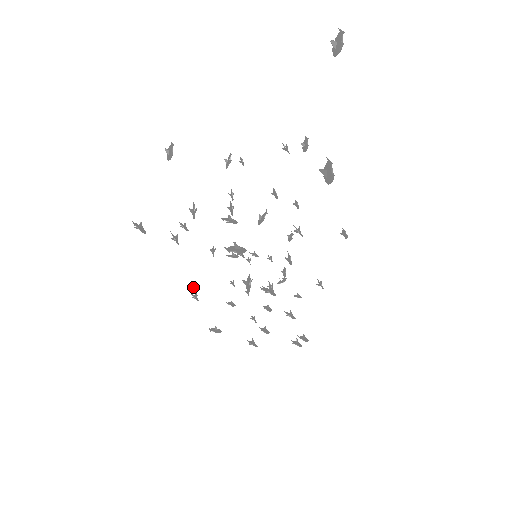
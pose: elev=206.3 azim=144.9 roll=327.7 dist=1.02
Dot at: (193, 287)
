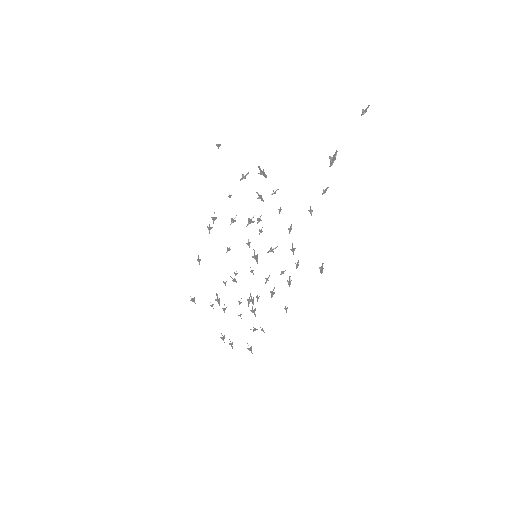
Dot at: occluded
